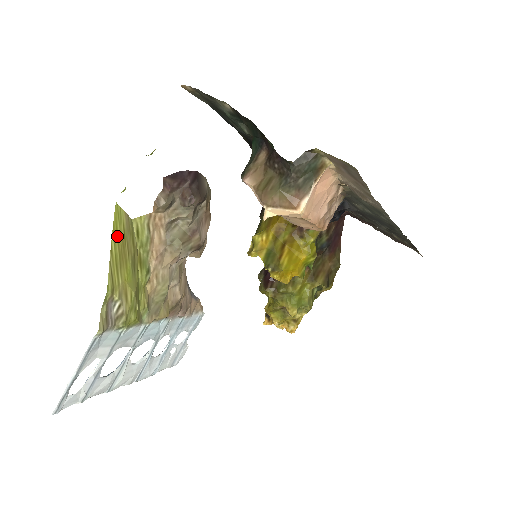
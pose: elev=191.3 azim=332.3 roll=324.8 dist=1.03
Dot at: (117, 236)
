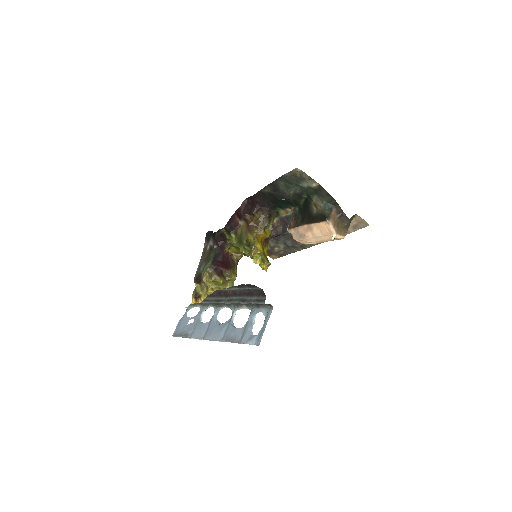
Dot at: occluded
